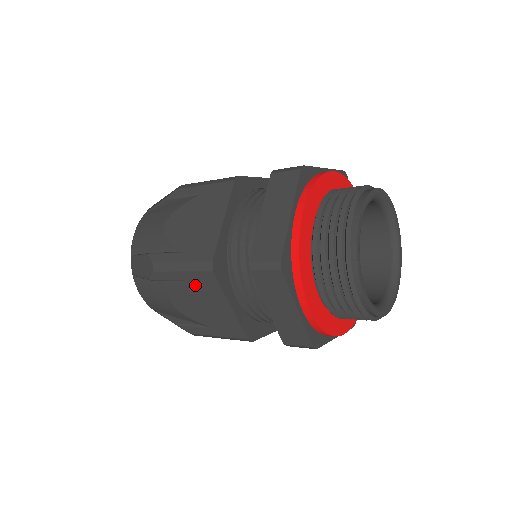
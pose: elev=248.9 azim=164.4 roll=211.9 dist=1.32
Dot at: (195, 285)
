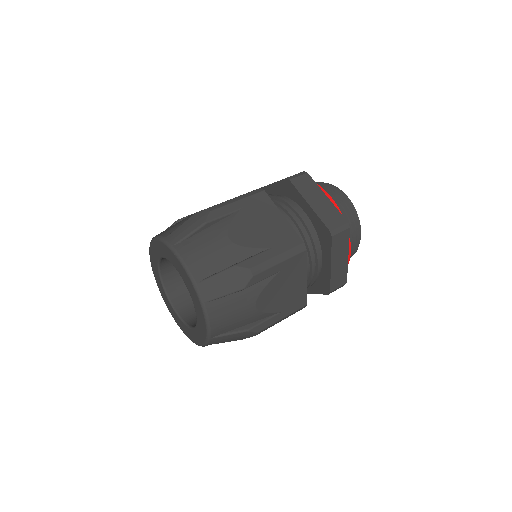
Dot at: (251, 209)
